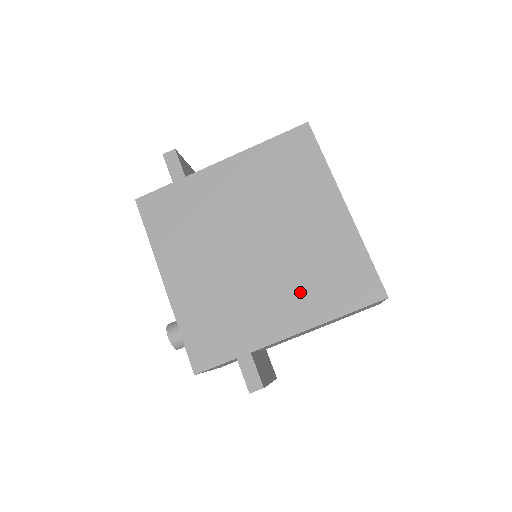
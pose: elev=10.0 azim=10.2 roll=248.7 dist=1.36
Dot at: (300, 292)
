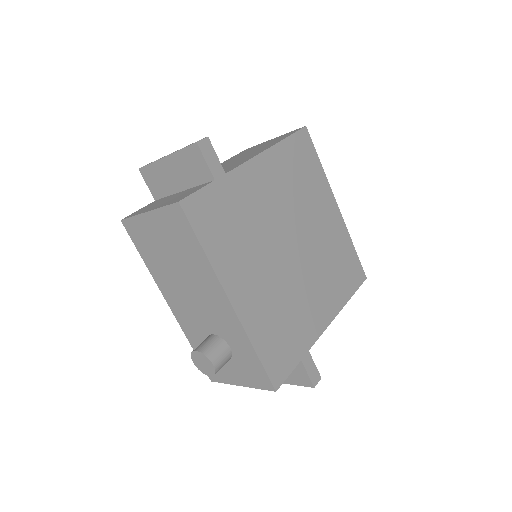
Dot at: (327, 286)
